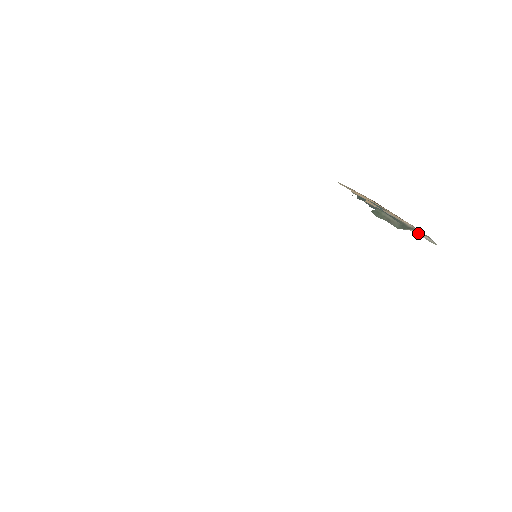
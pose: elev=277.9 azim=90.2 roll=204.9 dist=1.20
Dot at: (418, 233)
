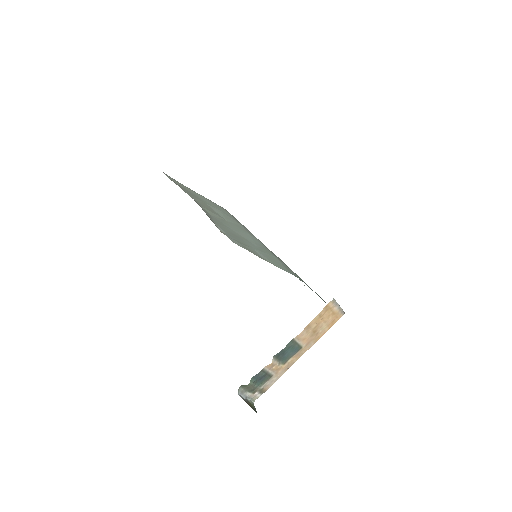
Dot at: (253, 396)
